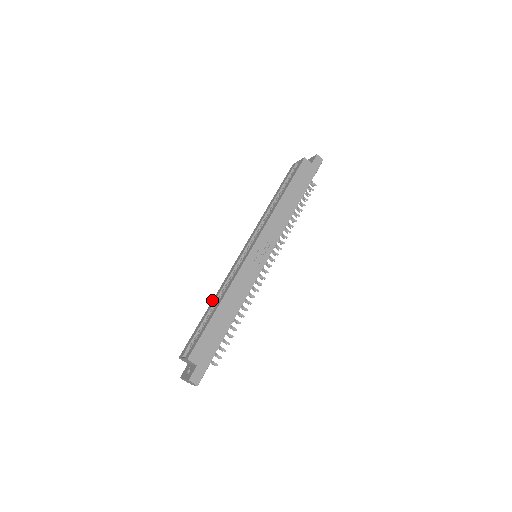
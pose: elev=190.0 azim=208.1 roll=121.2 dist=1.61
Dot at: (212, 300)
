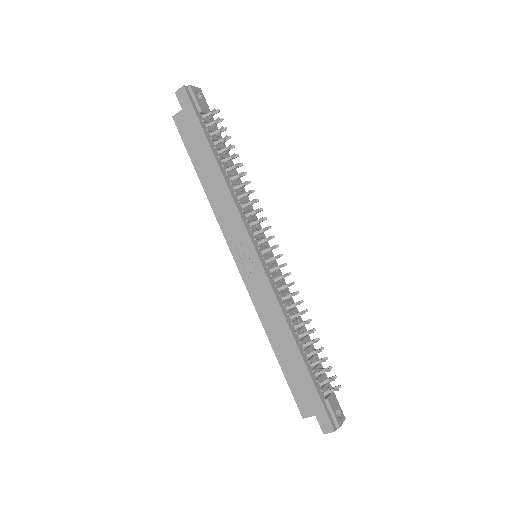
Dot at: occluded
